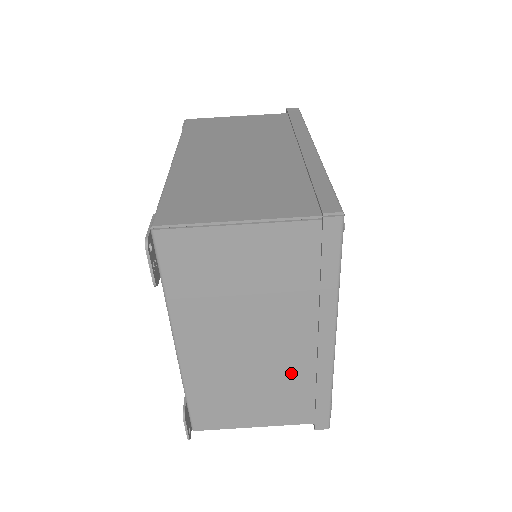
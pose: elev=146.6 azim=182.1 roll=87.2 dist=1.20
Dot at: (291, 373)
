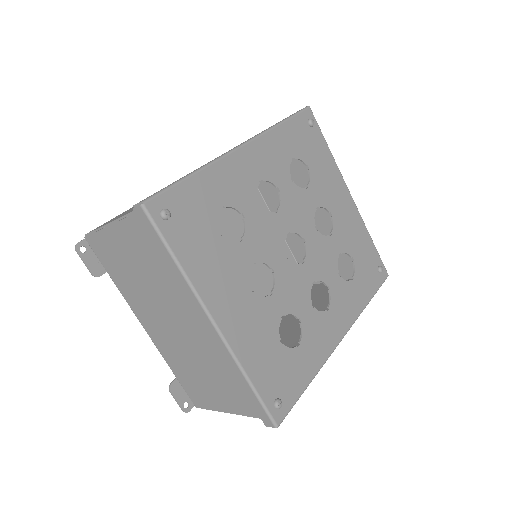
Dot at: (214, 358)
